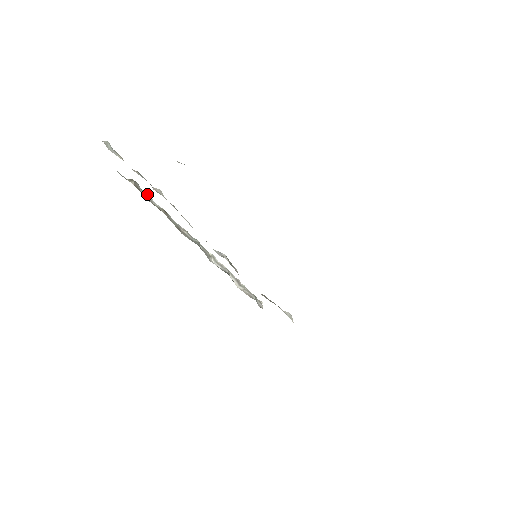
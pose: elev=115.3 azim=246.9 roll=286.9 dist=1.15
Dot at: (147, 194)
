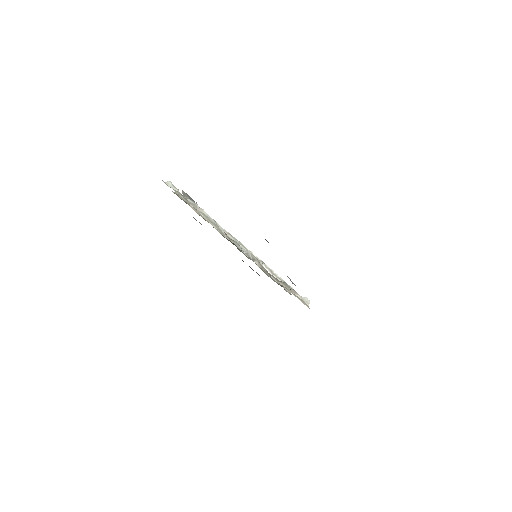
Dot at: occluded
